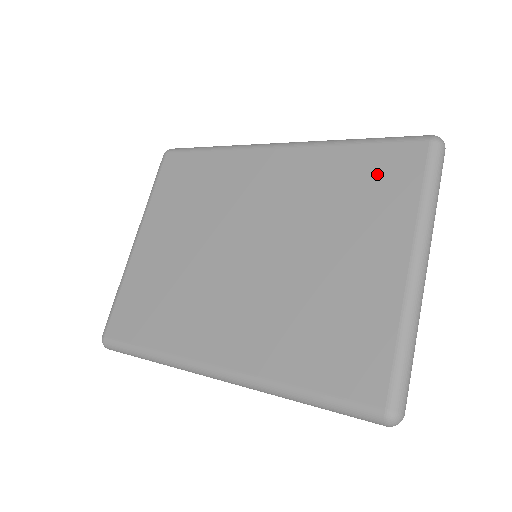
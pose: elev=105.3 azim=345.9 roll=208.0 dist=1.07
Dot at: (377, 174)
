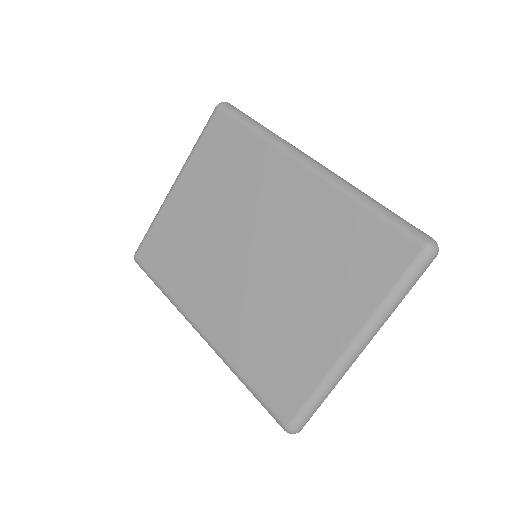
Dot at: (367, 251)
